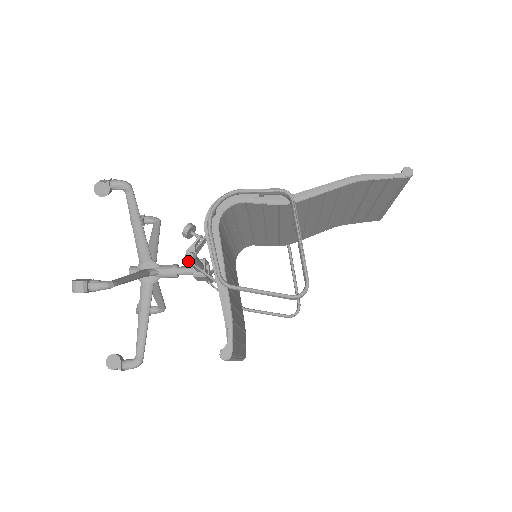
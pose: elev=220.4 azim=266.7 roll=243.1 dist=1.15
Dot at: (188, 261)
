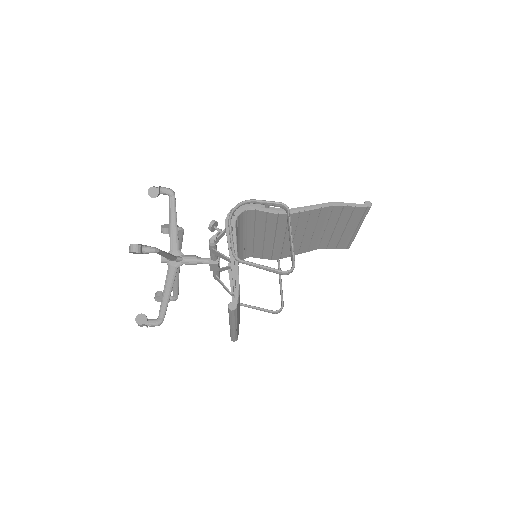
Dot at: (210, 245)
